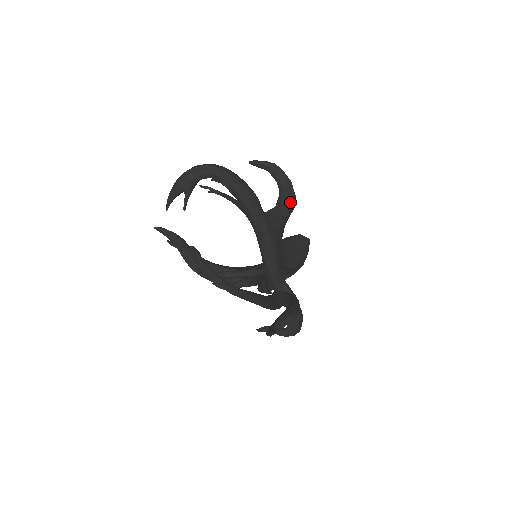
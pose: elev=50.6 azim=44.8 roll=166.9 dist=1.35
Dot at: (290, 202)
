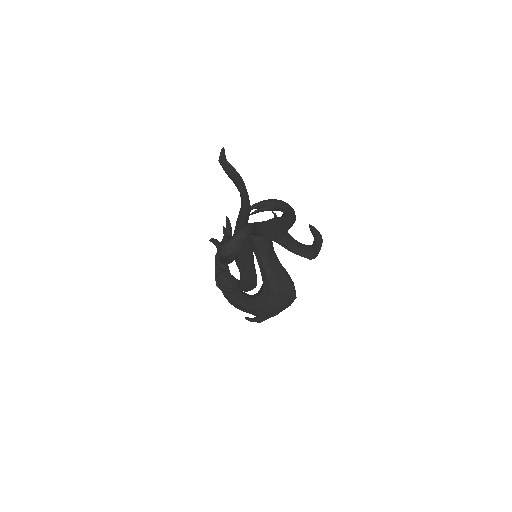
Dot at: (307, 249)
